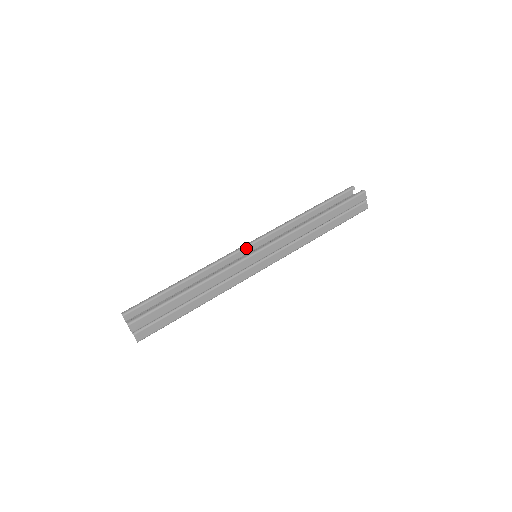
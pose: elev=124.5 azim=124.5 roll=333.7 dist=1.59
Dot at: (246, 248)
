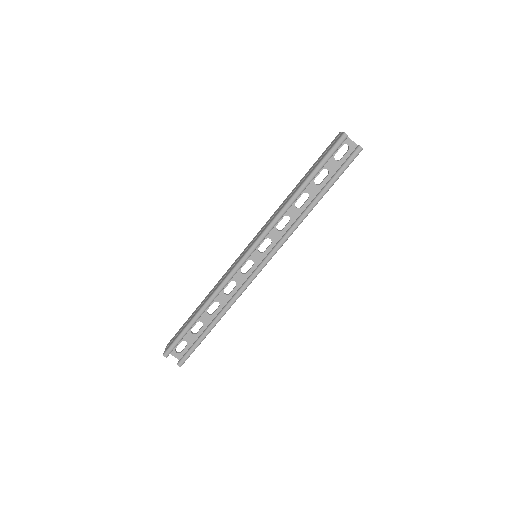
Dot at: occluded
